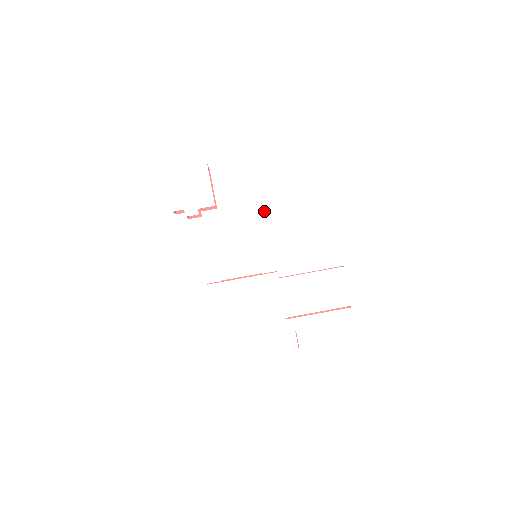
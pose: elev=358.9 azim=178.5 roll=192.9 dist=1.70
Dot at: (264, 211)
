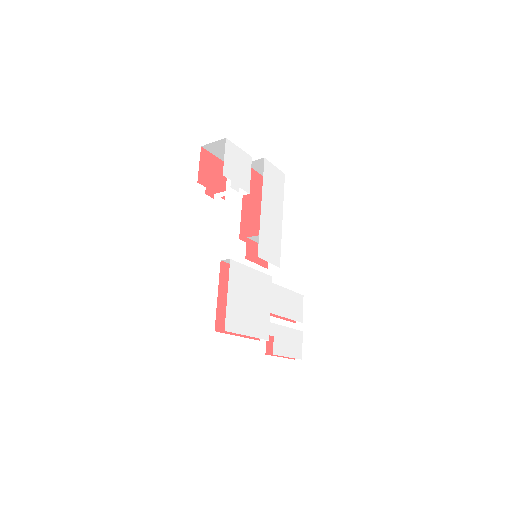
Dot at: (274, 221)
